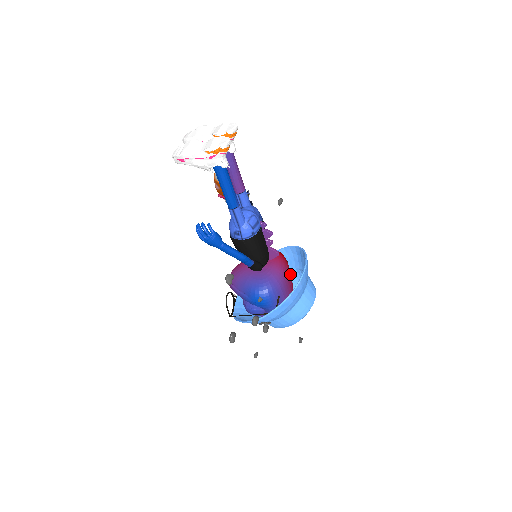
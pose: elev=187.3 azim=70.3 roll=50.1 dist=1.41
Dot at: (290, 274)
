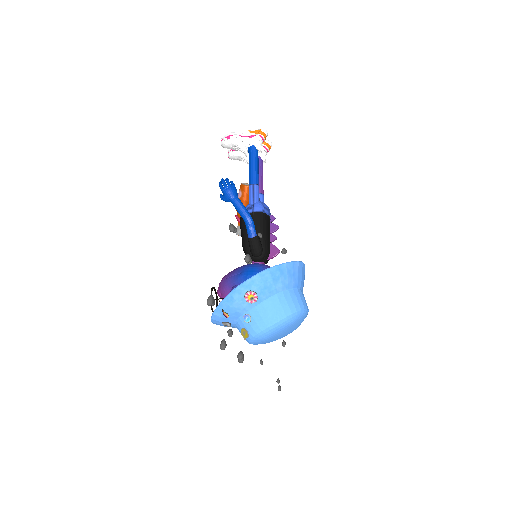
Dot at: occluded
